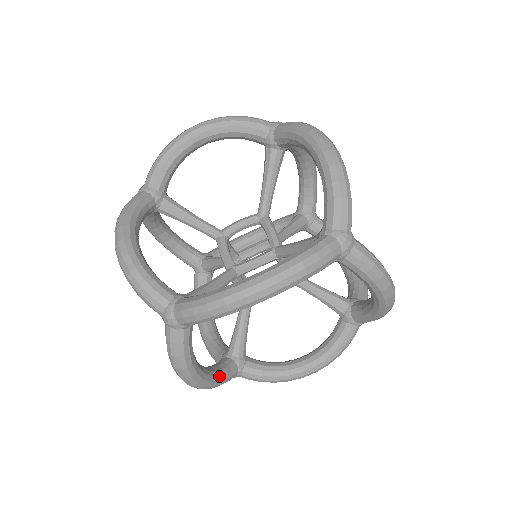
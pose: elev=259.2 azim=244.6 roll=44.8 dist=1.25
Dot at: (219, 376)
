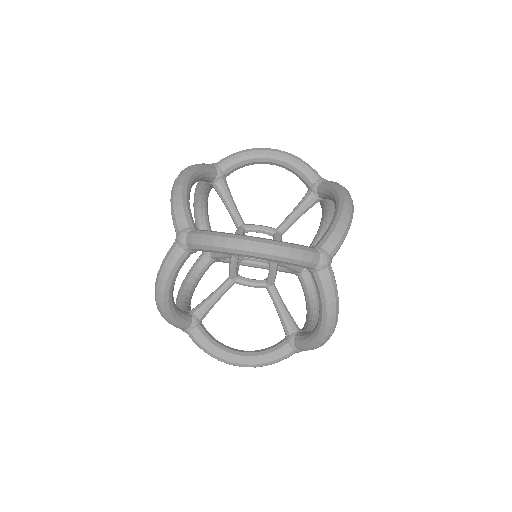
Dot at: (177, 315)
